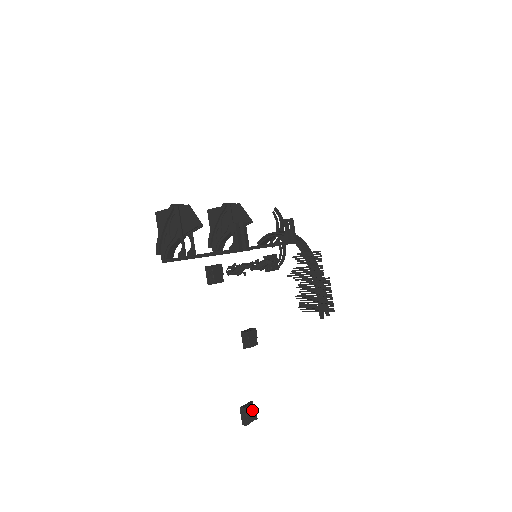
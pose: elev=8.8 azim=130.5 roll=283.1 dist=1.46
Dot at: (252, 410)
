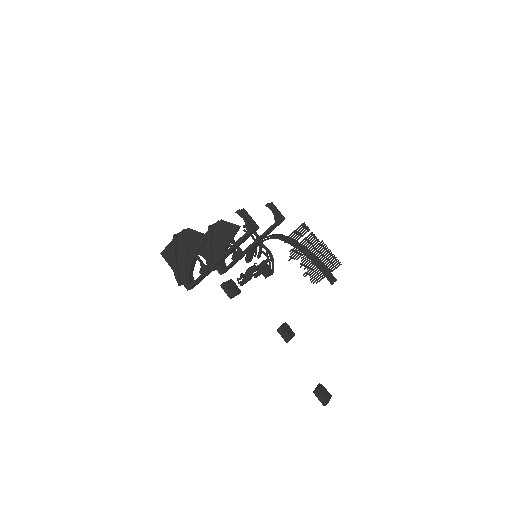
Dot at: (324, 389)
